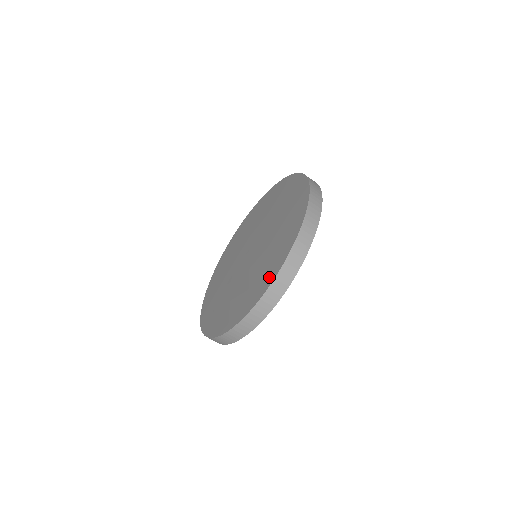
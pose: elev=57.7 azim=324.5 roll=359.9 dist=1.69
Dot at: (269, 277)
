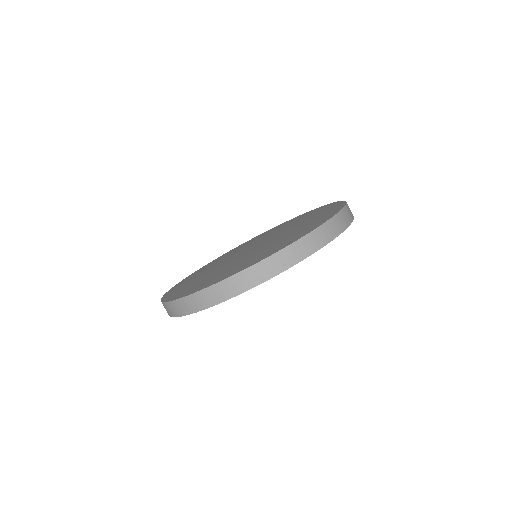
Dot at: (269, 253)
